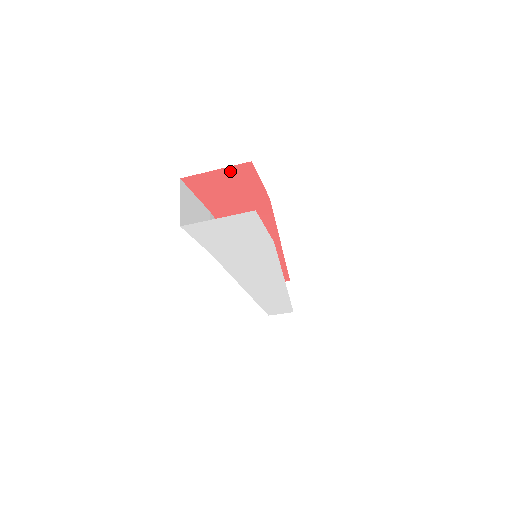
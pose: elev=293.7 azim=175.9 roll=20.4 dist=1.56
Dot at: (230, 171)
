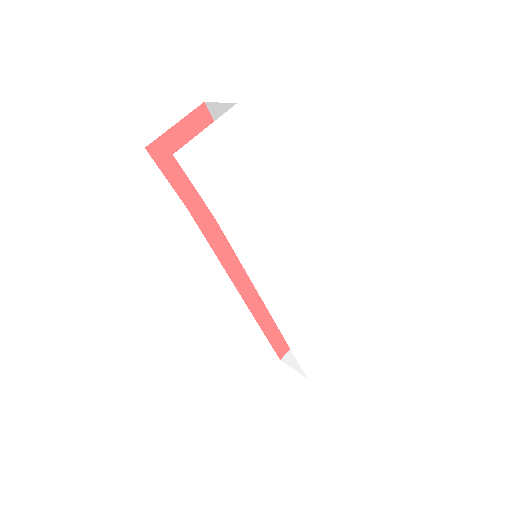
Dot at: (189, 124)
